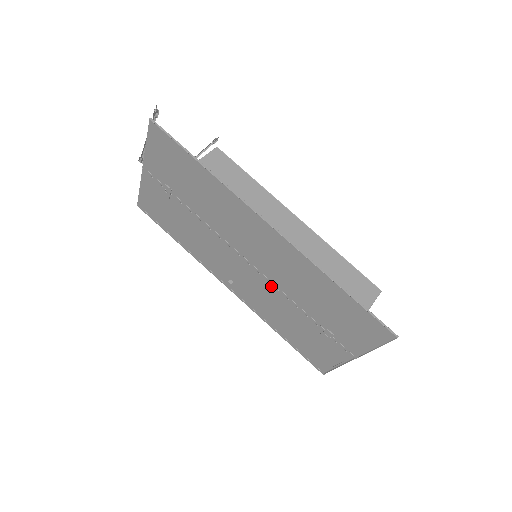
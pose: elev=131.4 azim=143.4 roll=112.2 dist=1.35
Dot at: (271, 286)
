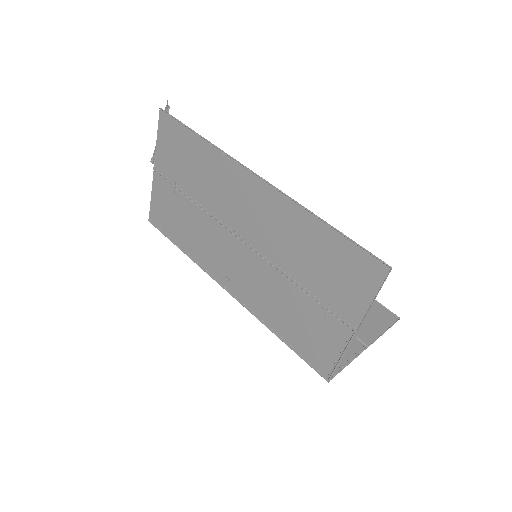
Dot at: (264, 262)
